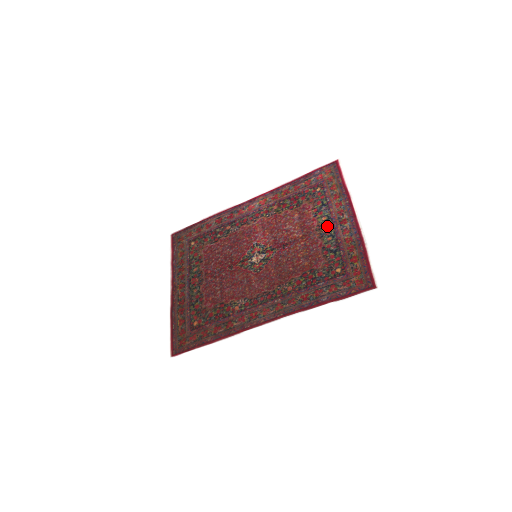
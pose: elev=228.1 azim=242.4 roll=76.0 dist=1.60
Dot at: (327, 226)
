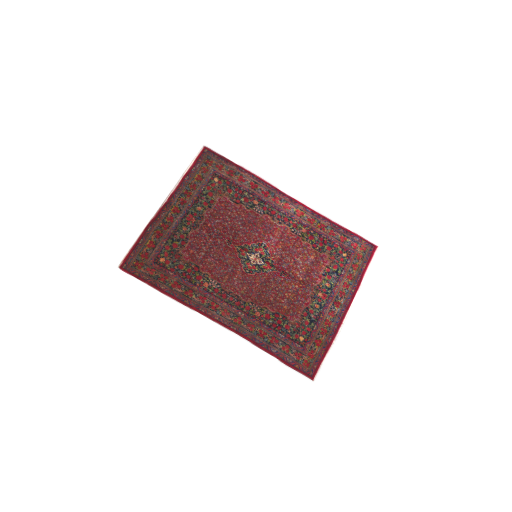
Dot at: (324, 294)
